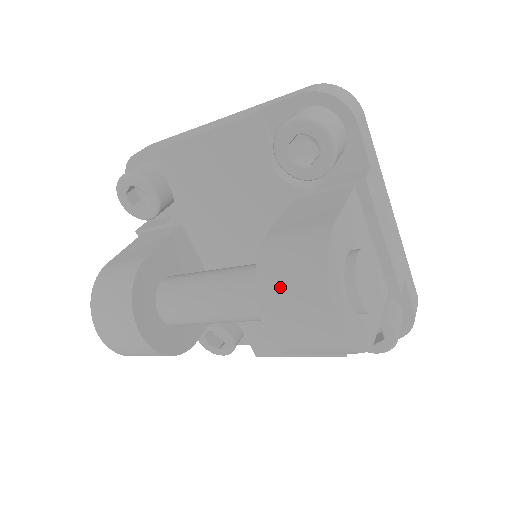
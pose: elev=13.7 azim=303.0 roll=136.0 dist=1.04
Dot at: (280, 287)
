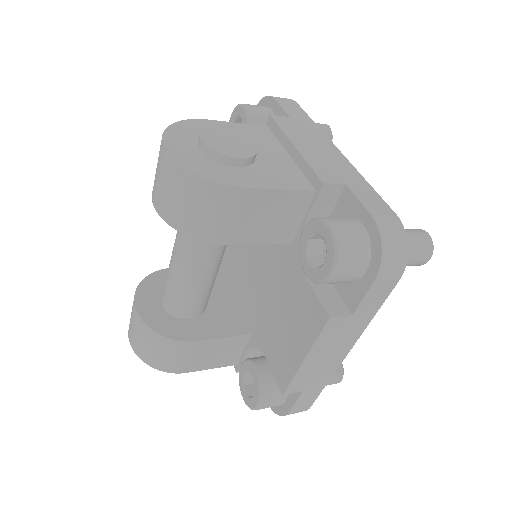
Dot at: occluded
